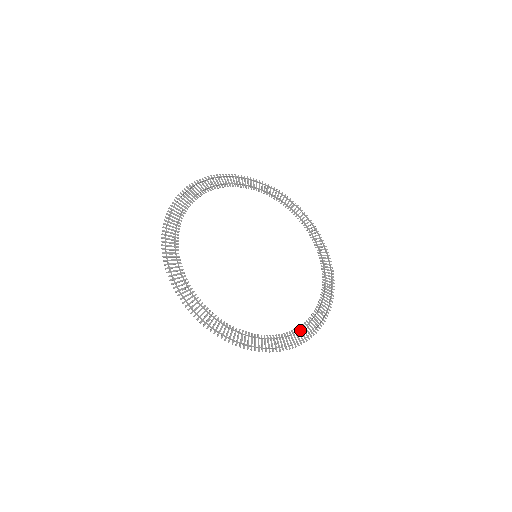
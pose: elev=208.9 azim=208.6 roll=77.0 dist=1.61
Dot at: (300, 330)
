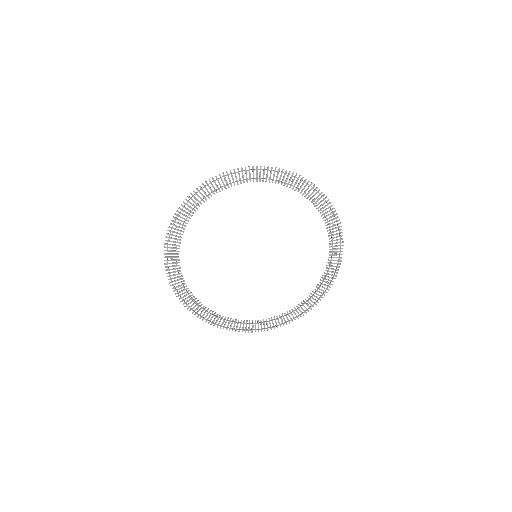
Dot at: occluded
